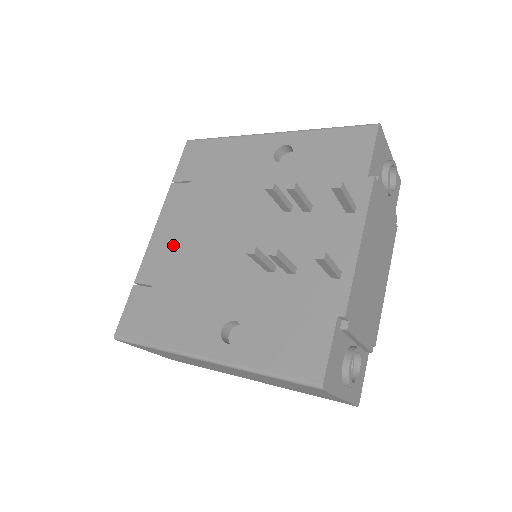
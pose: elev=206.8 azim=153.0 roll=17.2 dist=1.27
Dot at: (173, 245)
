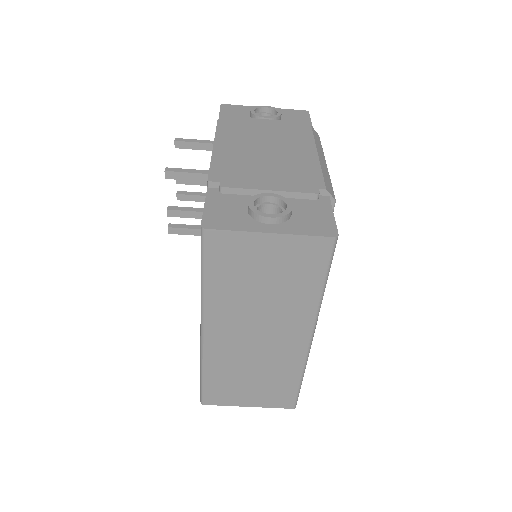
Dot at: occluded
